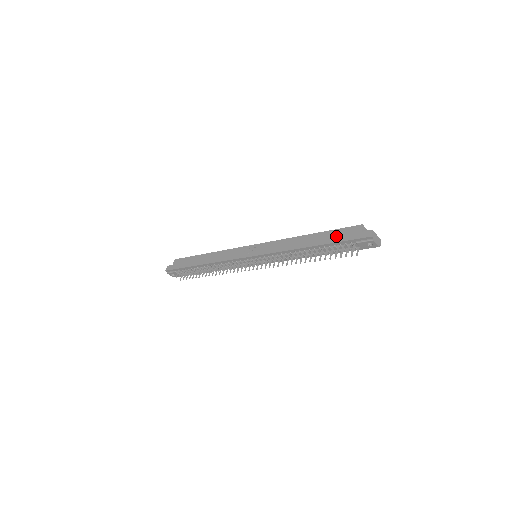
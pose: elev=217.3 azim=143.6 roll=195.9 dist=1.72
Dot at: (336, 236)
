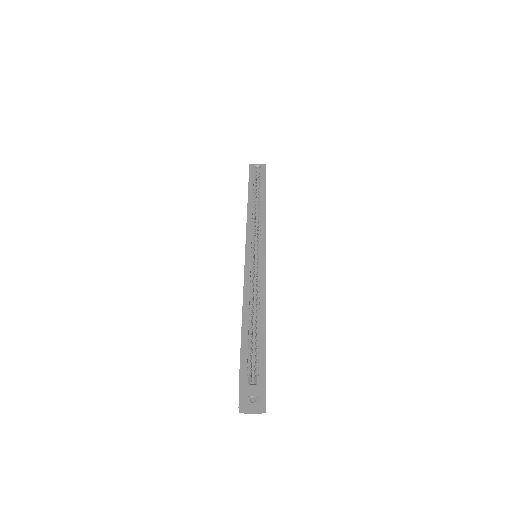
Dot at: occluded
